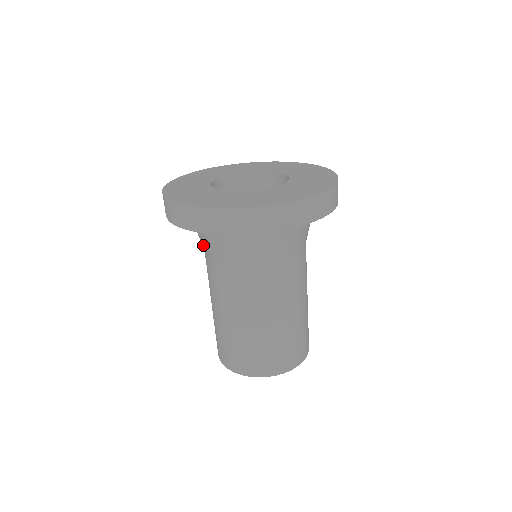
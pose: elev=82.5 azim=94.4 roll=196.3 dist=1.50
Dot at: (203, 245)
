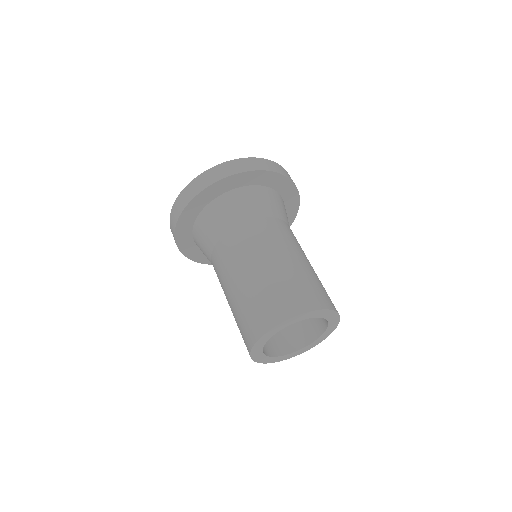
Dot at: (207, 244)
